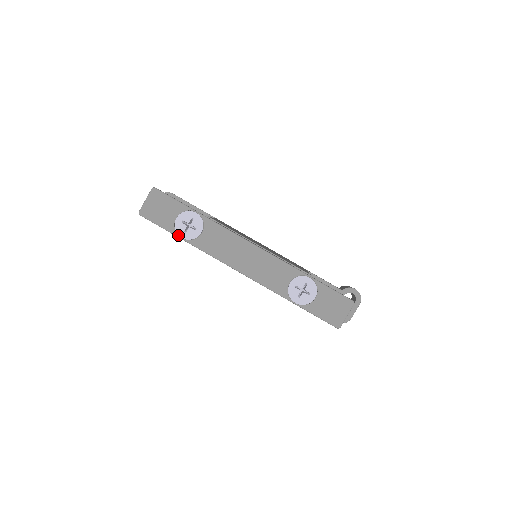
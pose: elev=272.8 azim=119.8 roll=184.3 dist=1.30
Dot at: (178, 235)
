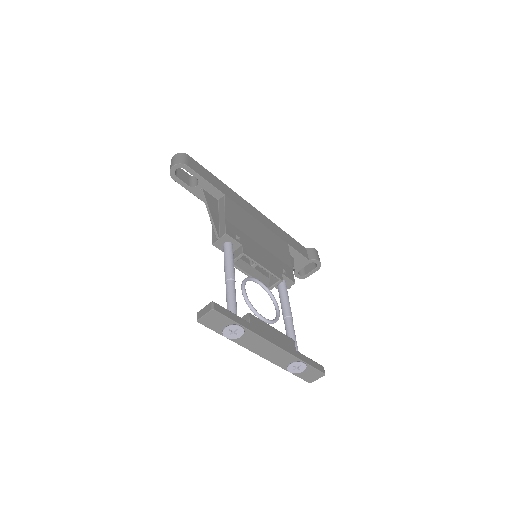
Dot at: (223, 335)
